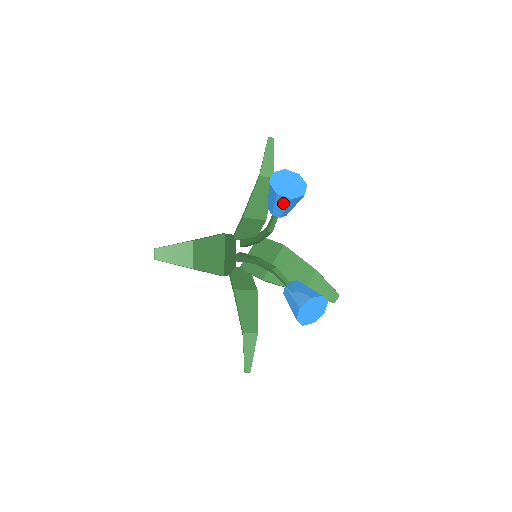
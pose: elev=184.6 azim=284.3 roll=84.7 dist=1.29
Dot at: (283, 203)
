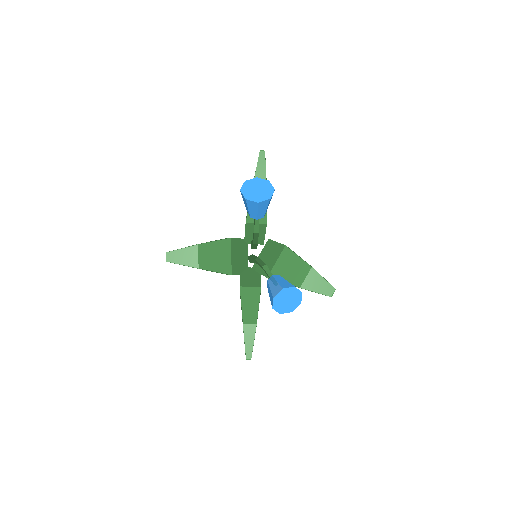
Dot at: (253, 207)
